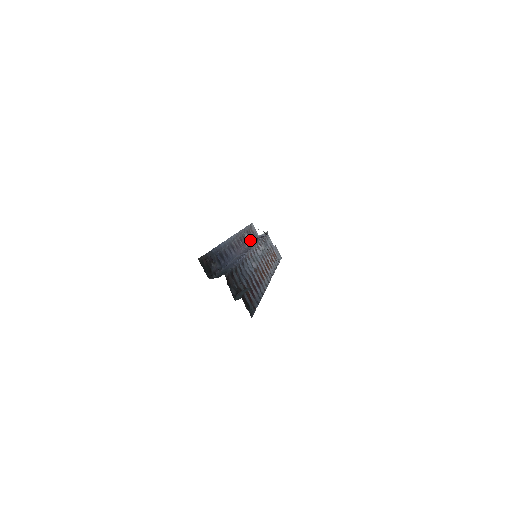
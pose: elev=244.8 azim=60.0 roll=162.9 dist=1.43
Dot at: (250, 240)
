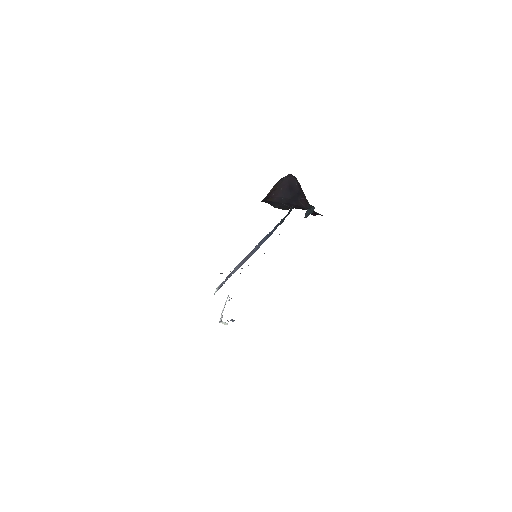
Dot at: occluded
